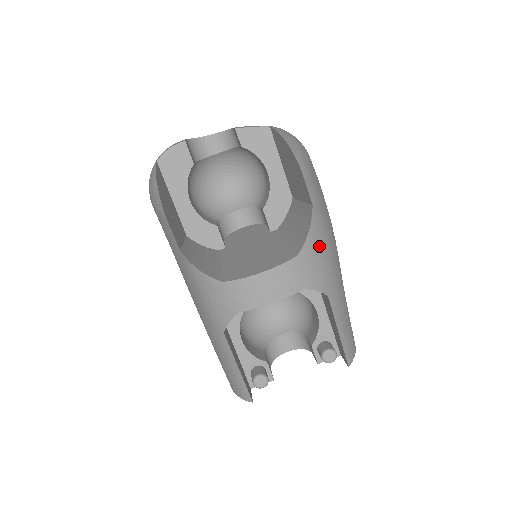
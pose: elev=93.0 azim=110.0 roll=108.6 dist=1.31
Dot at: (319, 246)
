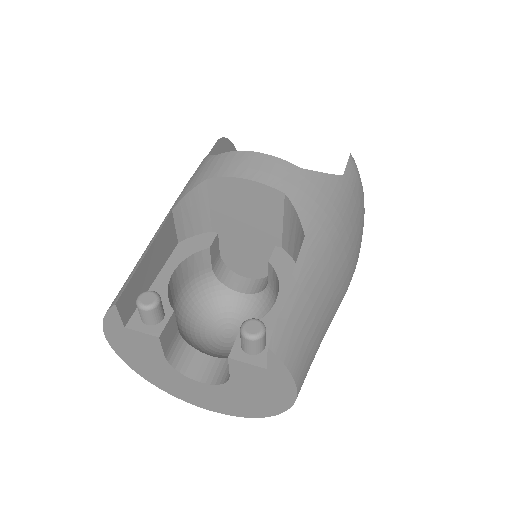
Dot at: (328, 195)
